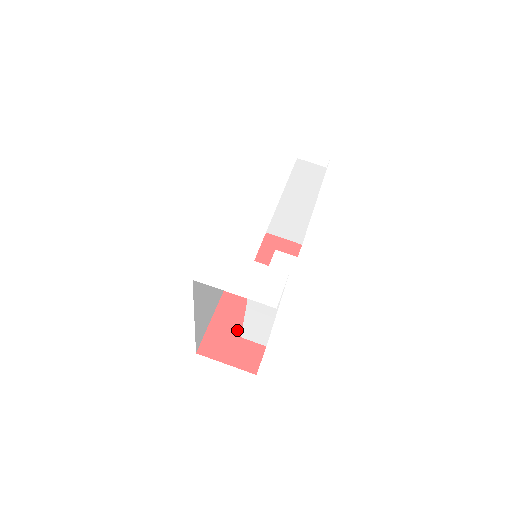
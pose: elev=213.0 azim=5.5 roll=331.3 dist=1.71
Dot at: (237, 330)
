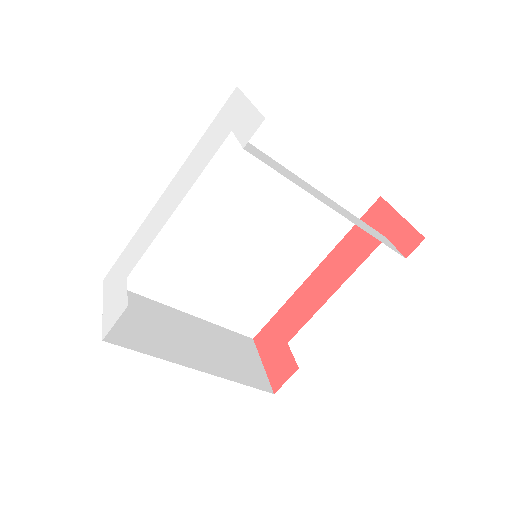
Dot at: (289, 333)
